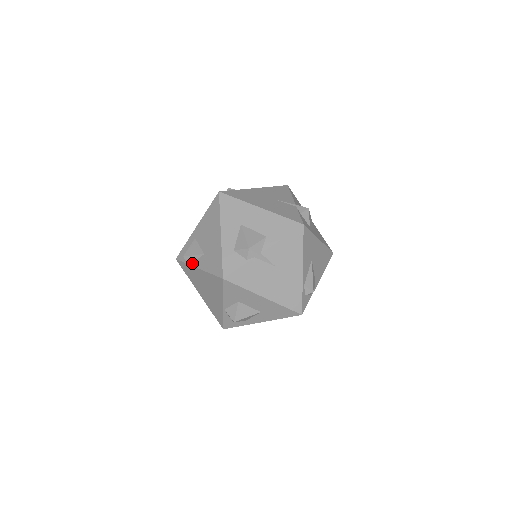
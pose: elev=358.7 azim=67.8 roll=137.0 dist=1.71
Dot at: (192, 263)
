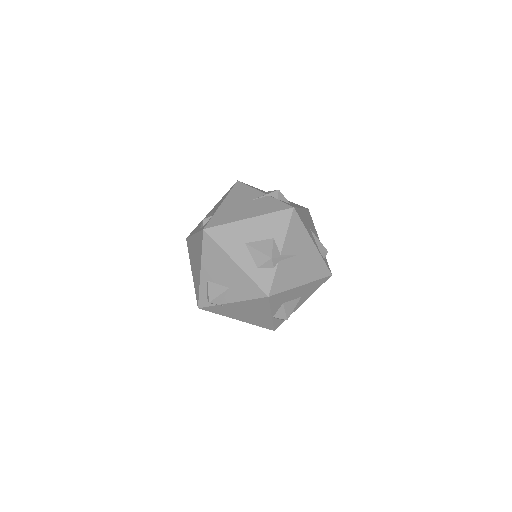
Dot at: (221, 302)
